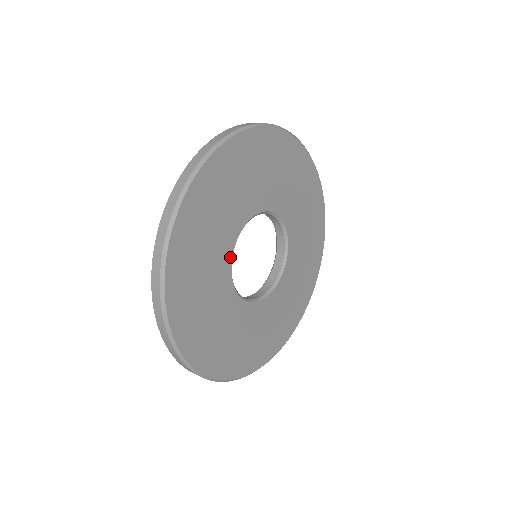
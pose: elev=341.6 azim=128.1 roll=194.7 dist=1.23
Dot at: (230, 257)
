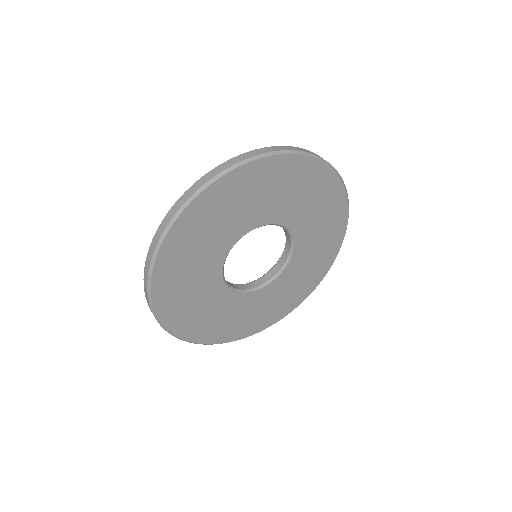
Dot at: (221, 282)
